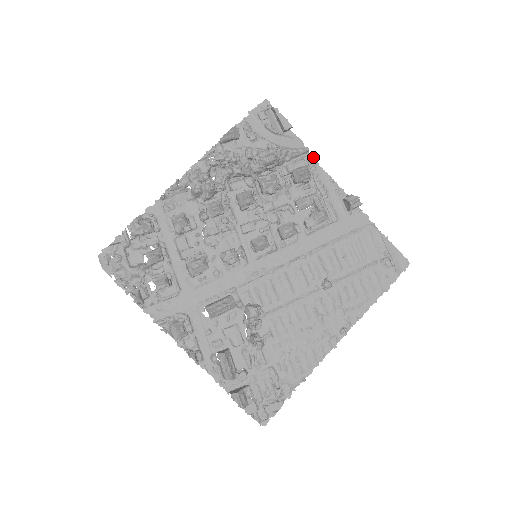
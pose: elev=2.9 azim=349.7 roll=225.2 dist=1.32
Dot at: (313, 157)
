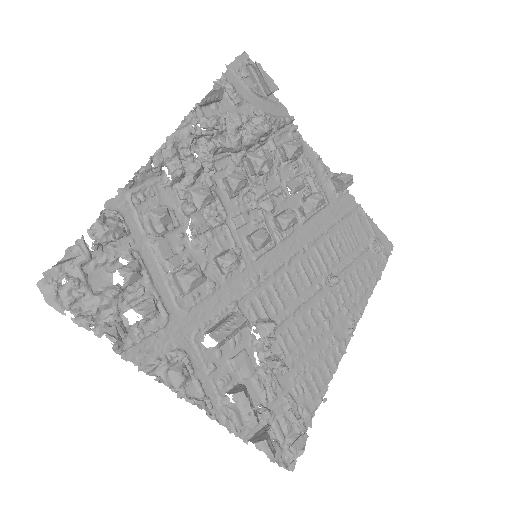
Dot at: (296, 129)
